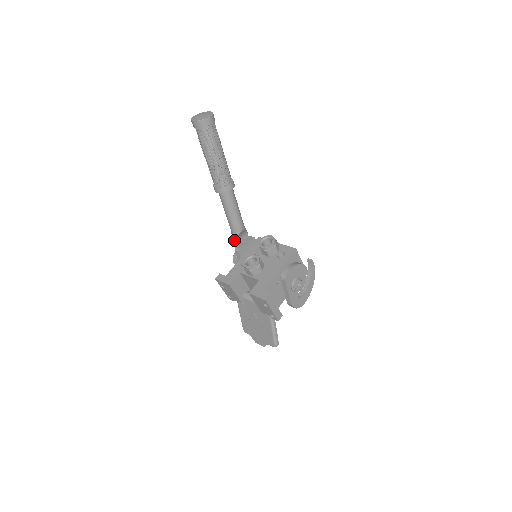
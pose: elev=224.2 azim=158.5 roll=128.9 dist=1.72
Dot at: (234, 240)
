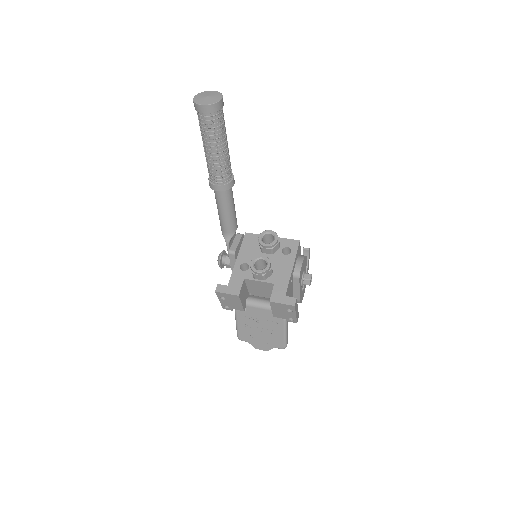
Dot at: (228, 242)
